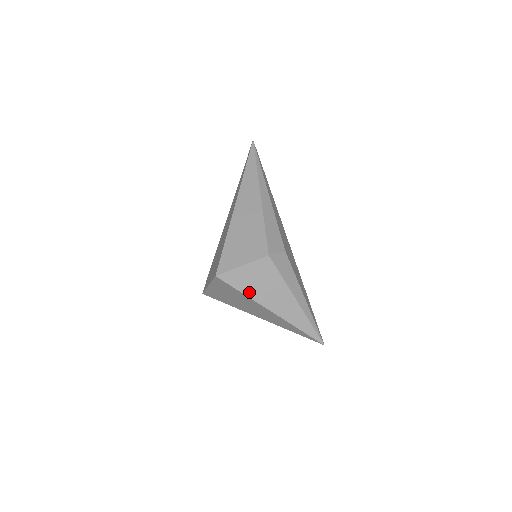
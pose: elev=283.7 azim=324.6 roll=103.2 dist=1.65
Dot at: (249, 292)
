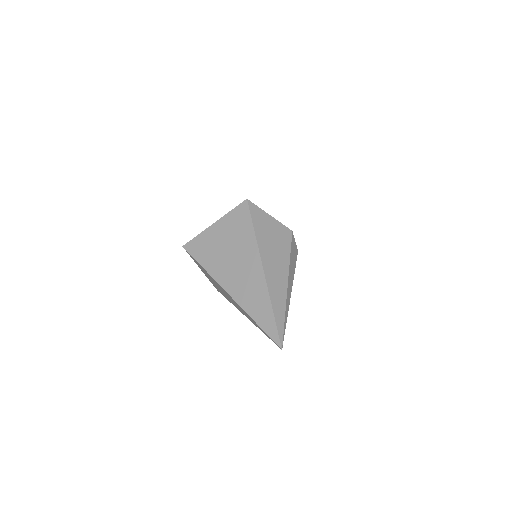
Dot at: (259, 236)
